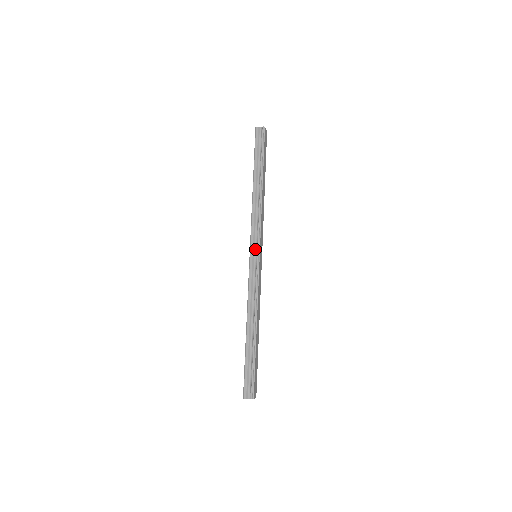
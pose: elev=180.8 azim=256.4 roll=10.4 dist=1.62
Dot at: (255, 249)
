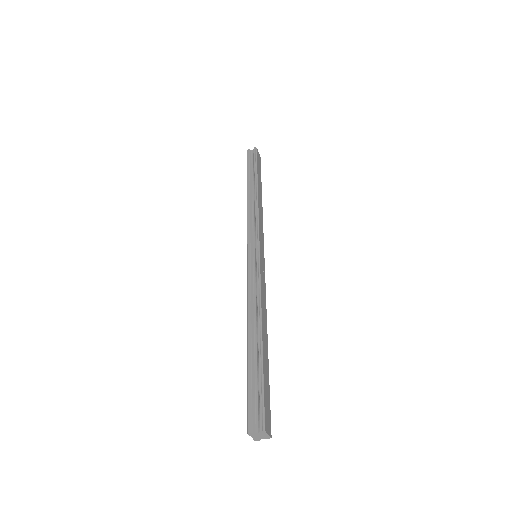
Dot at: (253, 246)
